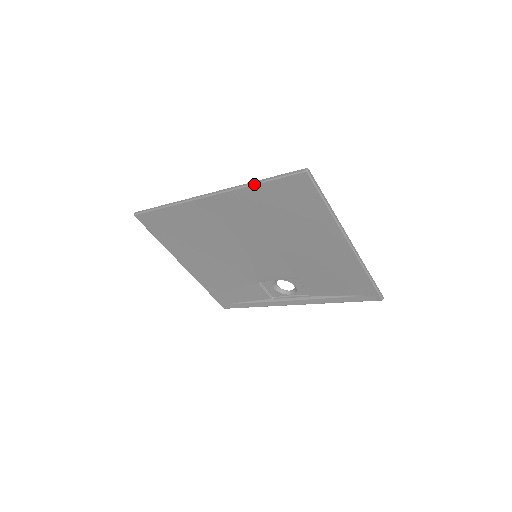
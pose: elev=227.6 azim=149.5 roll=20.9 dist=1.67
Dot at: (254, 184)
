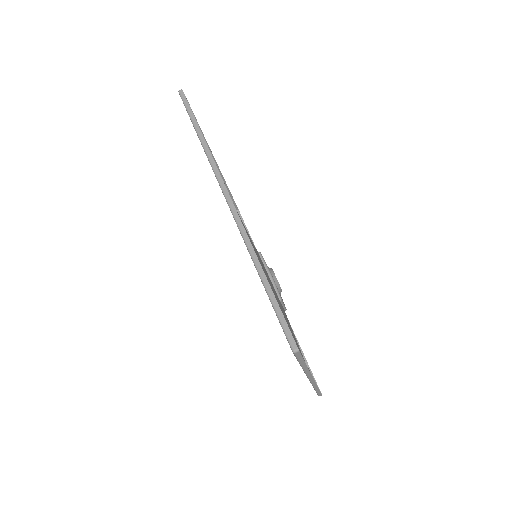
Dot at: (257, 270)
